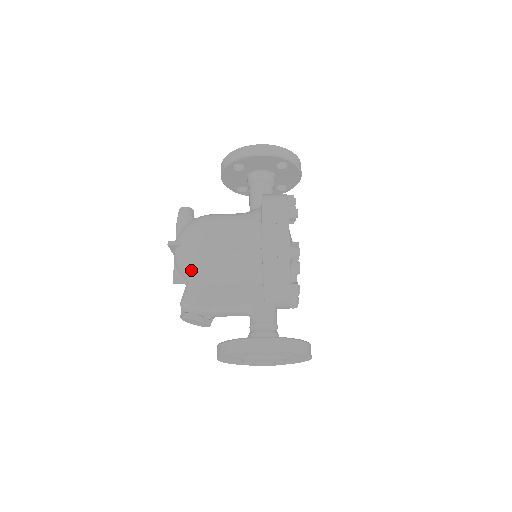
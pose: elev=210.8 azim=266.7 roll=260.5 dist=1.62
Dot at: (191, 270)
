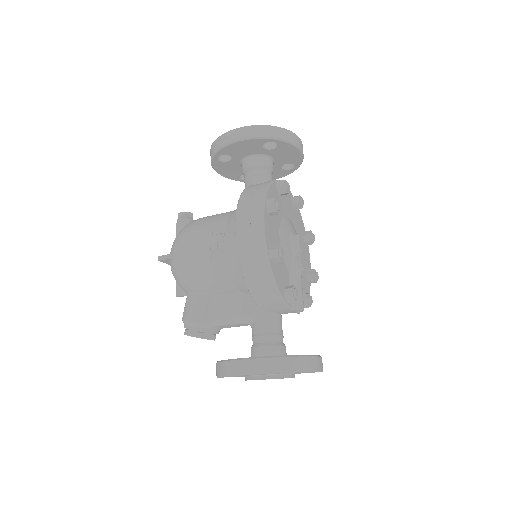
Dot at: (183, 284)
